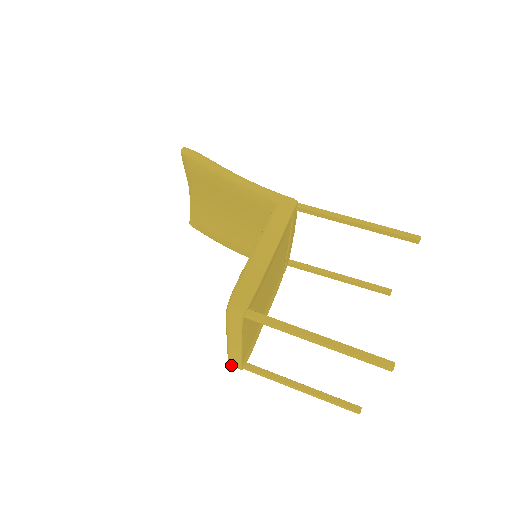
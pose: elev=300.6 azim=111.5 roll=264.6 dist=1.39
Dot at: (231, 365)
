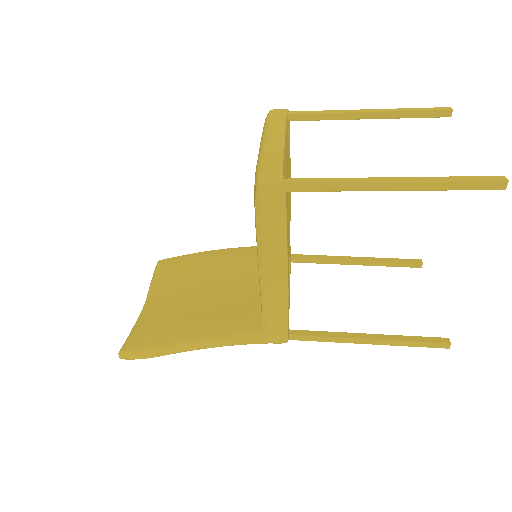
Dot at: (262, 178)
